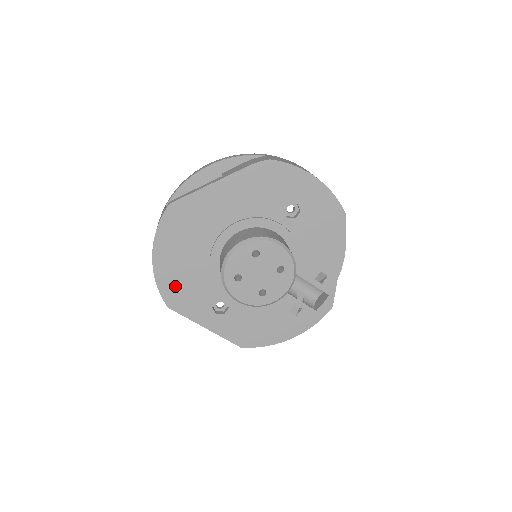
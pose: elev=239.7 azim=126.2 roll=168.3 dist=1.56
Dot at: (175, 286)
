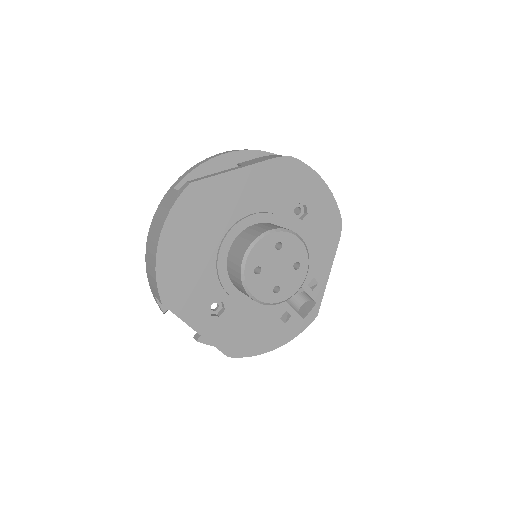
Dot at: (175, 279)
